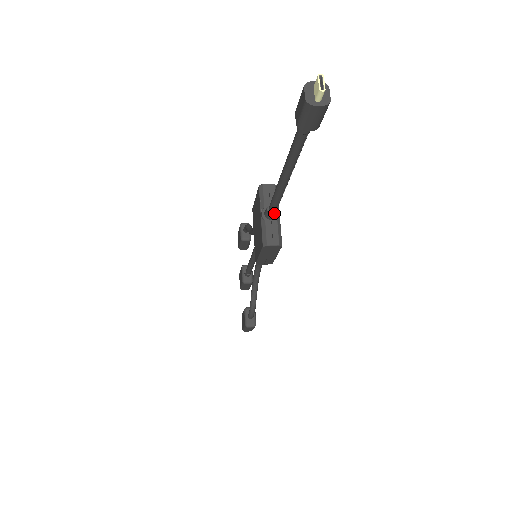
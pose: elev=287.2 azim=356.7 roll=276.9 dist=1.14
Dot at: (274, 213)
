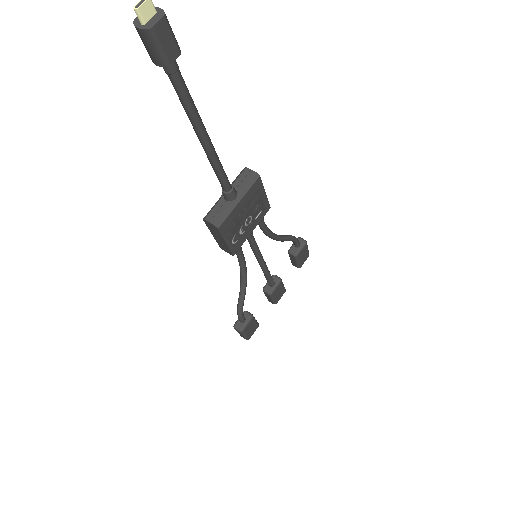
Dot at: (225, 192)
